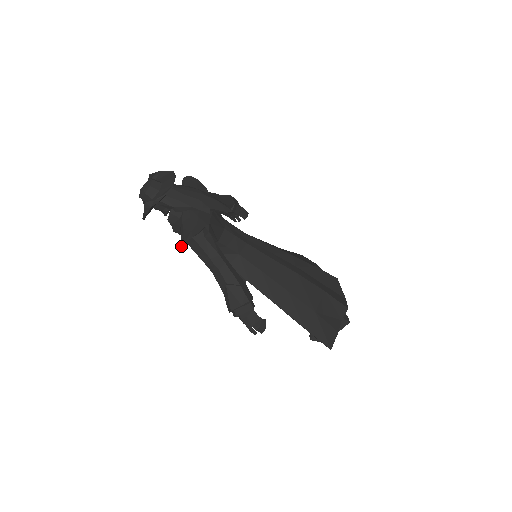
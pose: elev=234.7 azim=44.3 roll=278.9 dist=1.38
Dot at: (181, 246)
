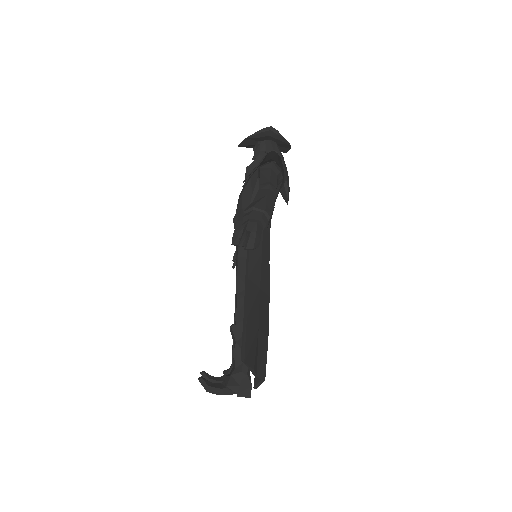
Dot at: (267, 154)
